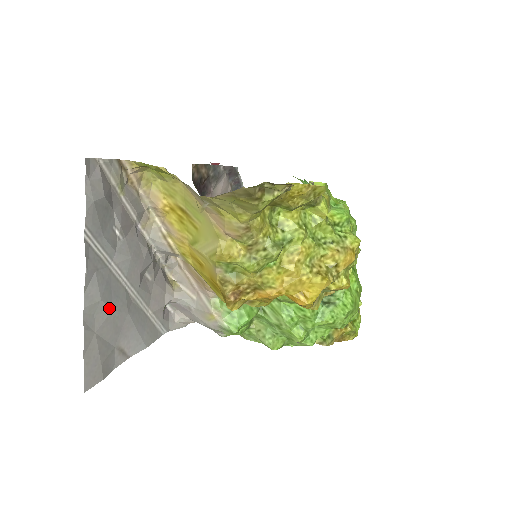
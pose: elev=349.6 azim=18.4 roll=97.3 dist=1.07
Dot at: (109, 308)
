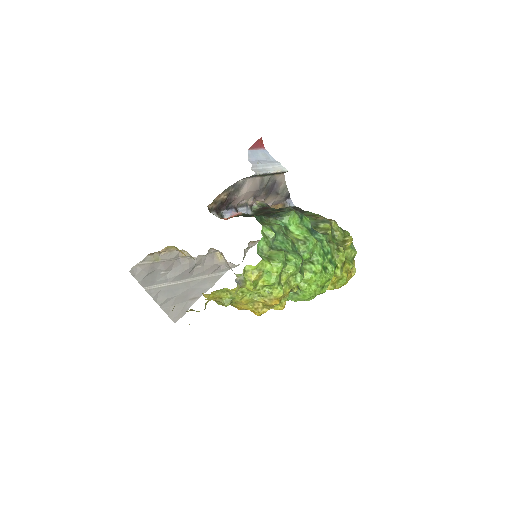
Dot at: (174, 296)
